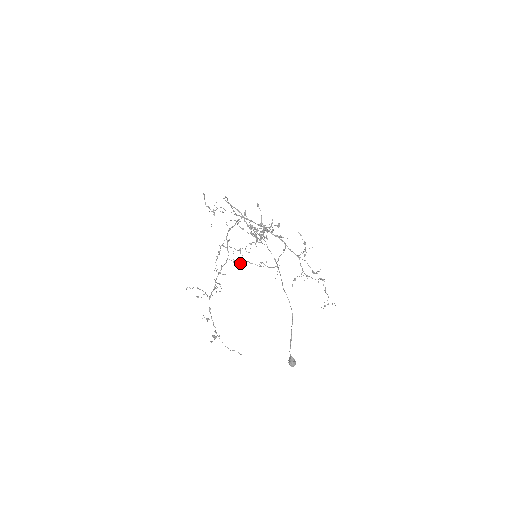
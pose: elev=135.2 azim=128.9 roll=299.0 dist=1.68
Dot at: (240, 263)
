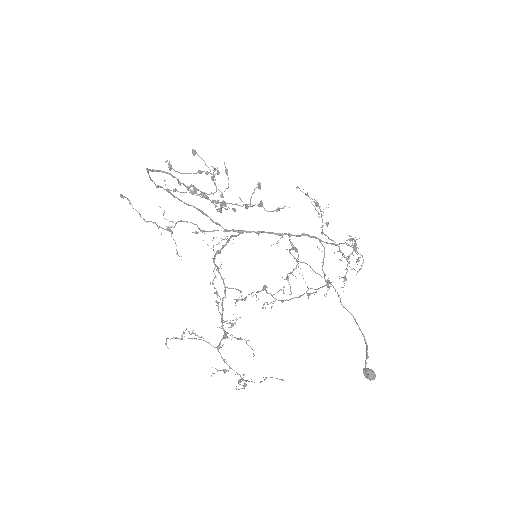
Dot at: (272, 306)
